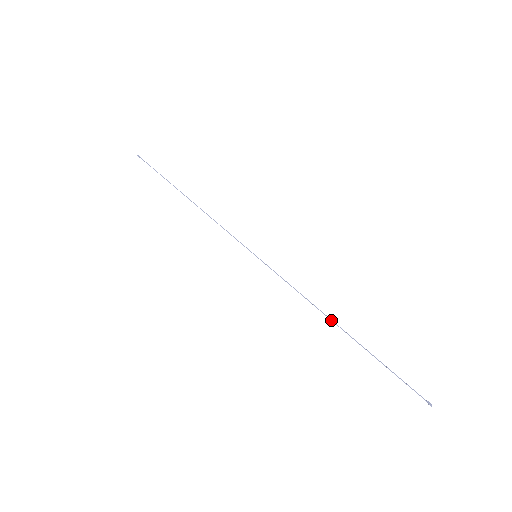
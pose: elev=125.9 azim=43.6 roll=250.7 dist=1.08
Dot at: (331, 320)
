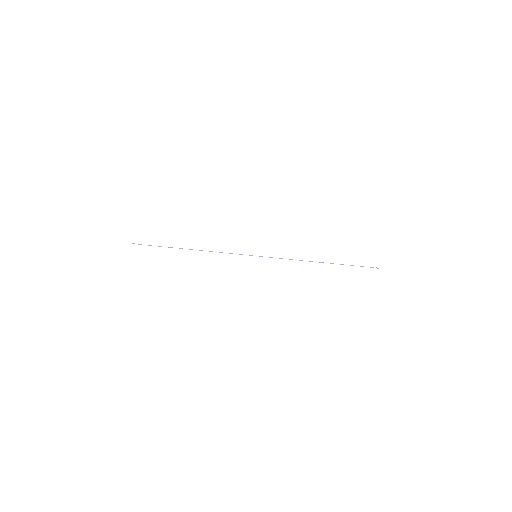
Dot at: occluded
